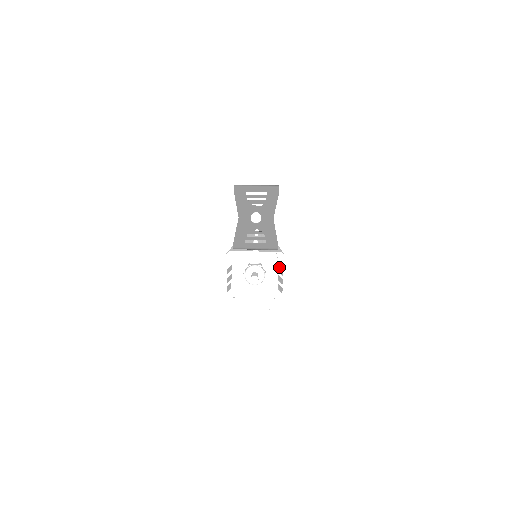
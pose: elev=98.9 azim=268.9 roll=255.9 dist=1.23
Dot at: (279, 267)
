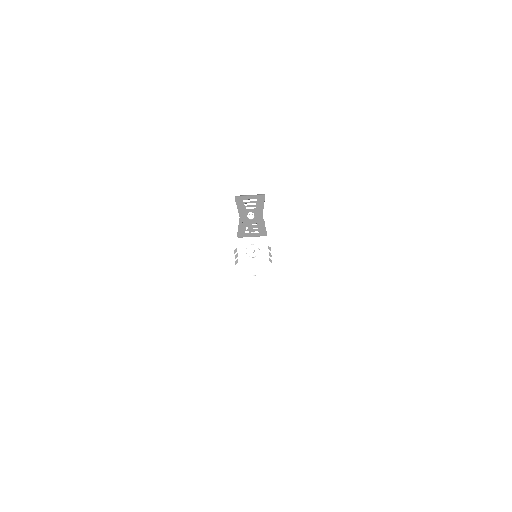
Dot at: occluded
